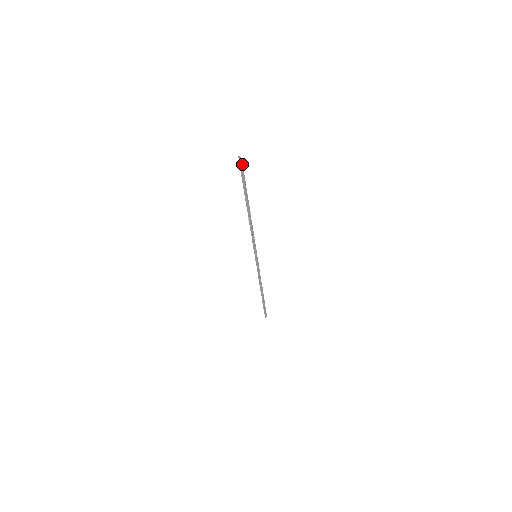
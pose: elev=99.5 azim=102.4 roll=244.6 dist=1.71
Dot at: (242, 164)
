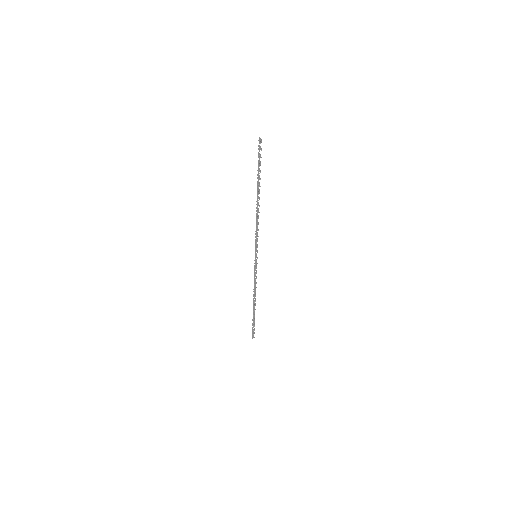
Dot at: (261, 142)
